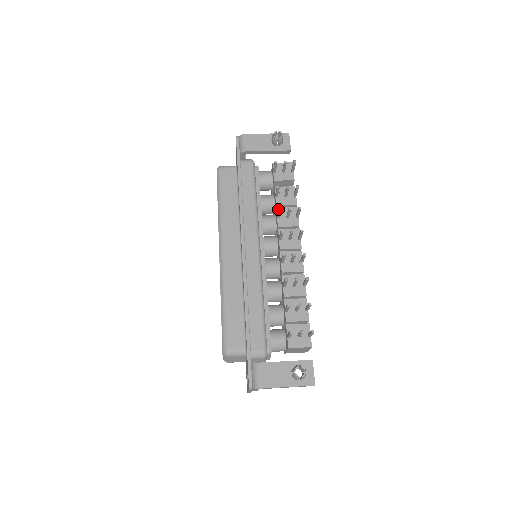
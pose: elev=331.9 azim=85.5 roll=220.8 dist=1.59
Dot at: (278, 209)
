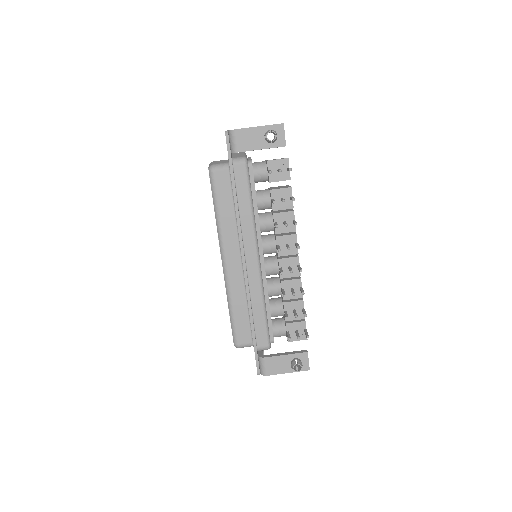
Dot at: (275, 225)
